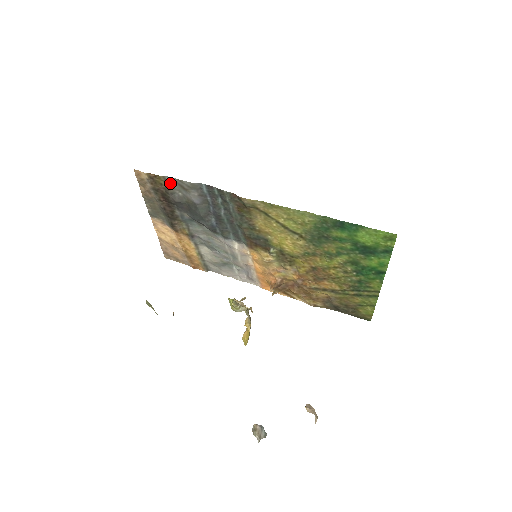
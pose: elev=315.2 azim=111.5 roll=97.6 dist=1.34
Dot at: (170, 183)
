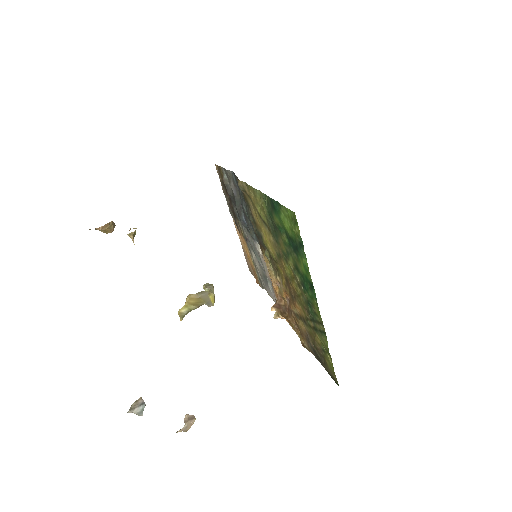
Dot at: (225, 174)
